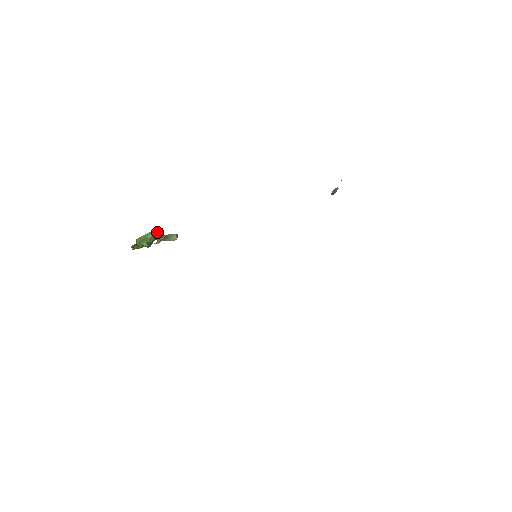
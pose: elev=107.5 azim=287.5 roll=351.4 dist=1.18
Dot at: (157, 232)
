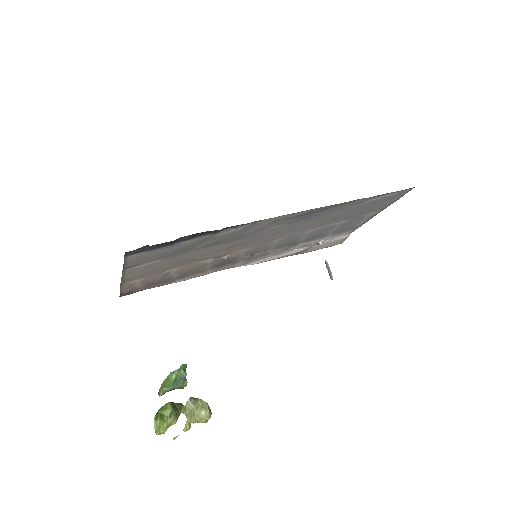
Dot at: (181, 371)
